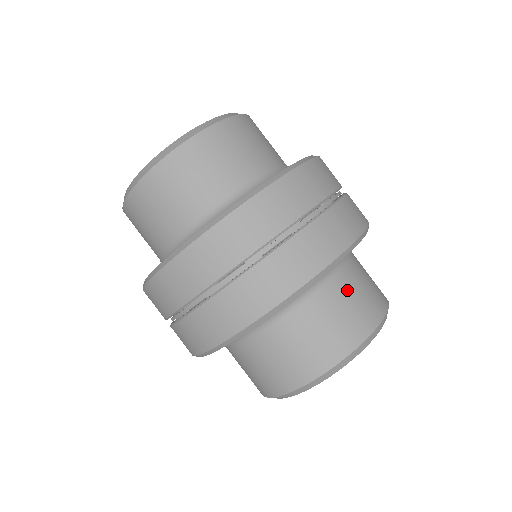
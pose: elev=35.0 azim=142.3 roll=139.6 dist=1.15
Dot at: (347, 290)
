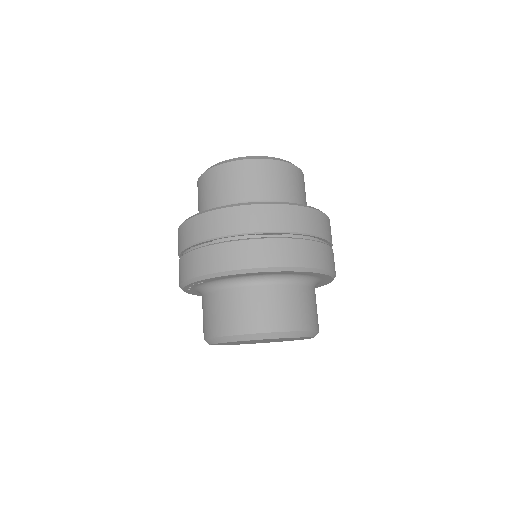
Dot at: (311, 298)
